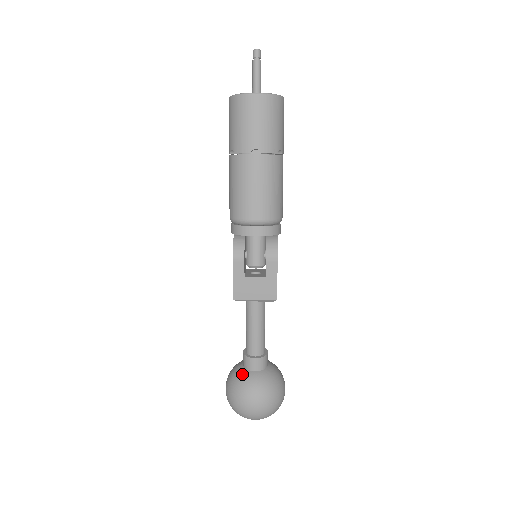
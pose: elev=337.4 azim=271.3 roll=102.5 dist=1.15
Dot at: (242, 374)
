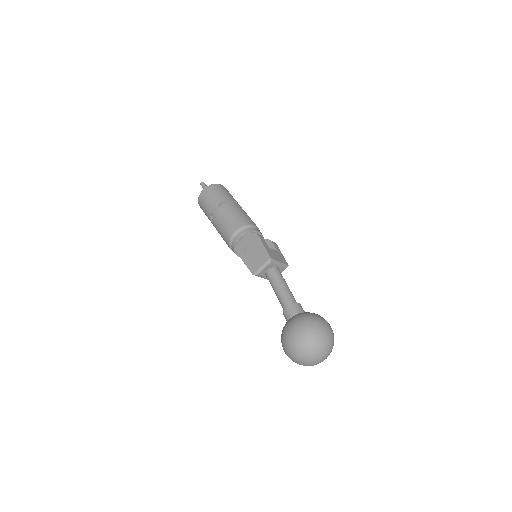
Dot at: (300, 313)
